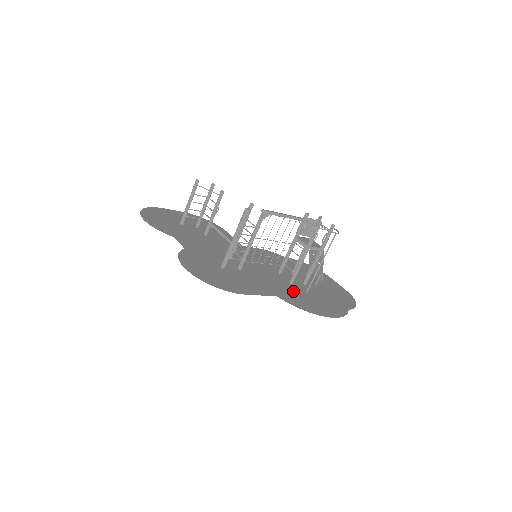
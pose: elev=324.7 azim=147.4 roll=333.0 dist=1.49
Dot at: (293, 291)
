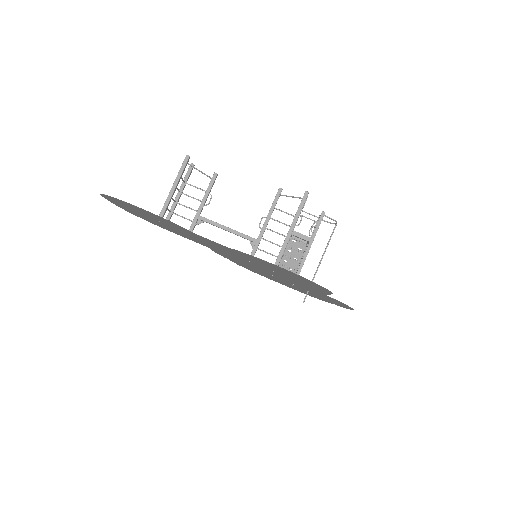
Dot at: (309, 290)
